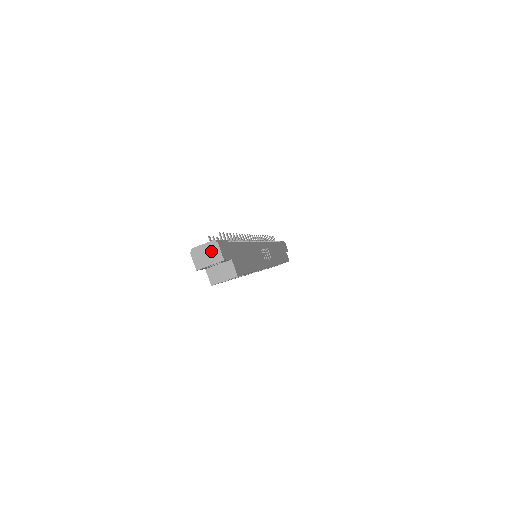
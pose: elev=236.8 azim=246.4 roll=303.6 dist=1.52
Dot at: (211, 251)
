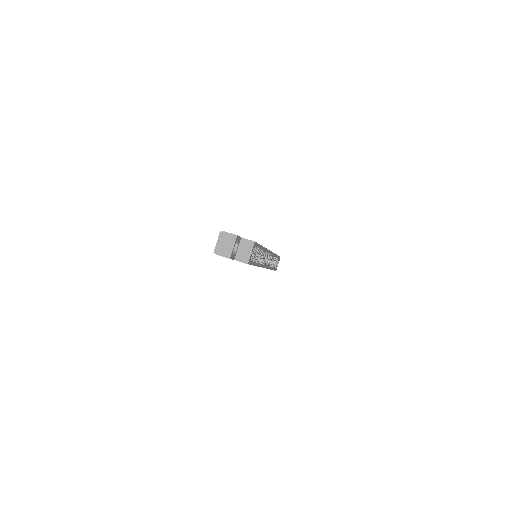
Dot at: (225, 240)
